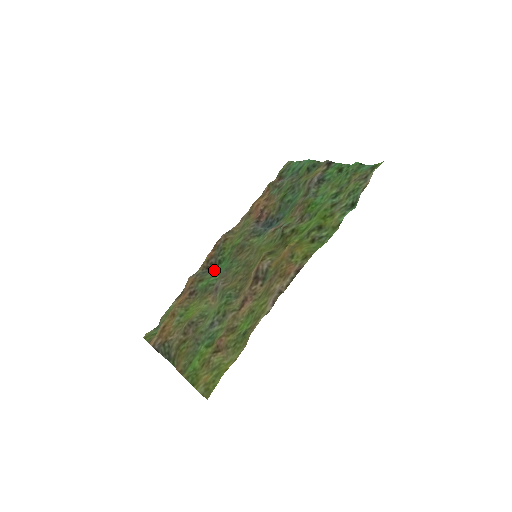
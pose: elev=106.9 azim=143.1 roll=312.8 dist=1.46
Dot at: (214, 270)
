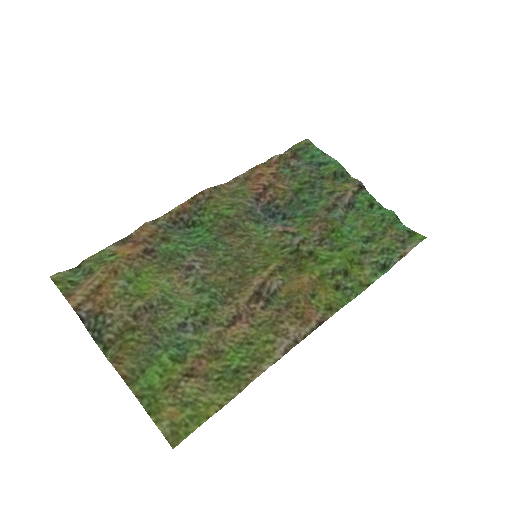
Dot at: (184, 231)
